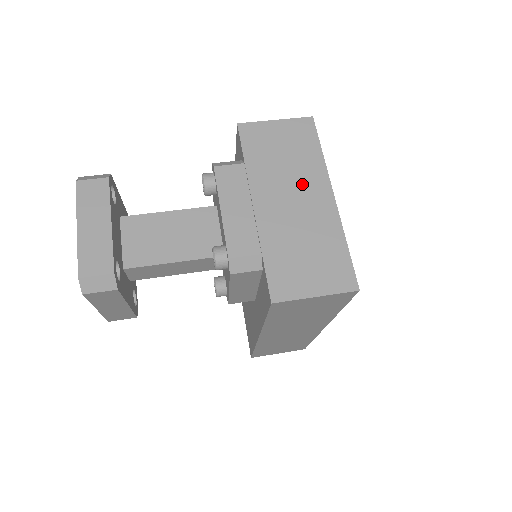
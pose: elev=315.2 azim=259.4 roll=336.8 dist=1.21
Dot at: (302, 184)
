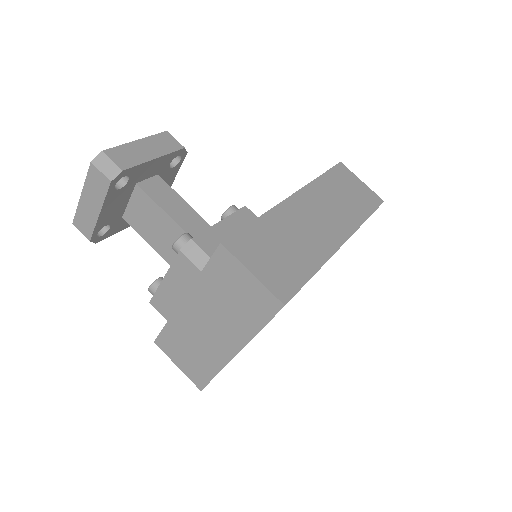
Dot at: (224, 326)
